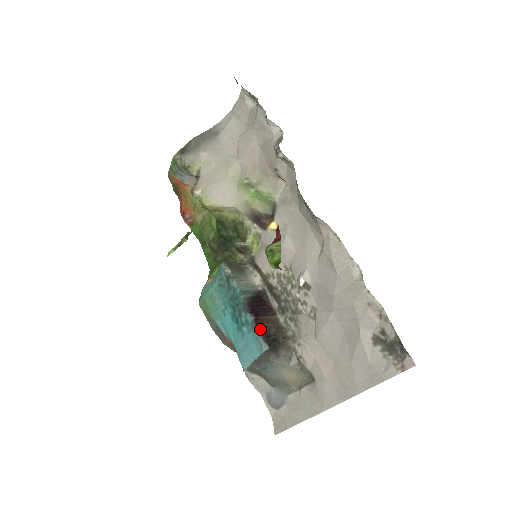
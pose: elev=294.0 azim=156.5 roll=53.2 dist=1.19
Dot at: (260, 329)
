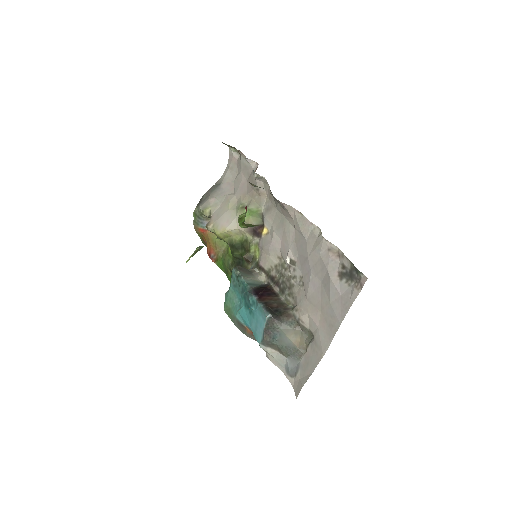
Dot at: (263, 303)
